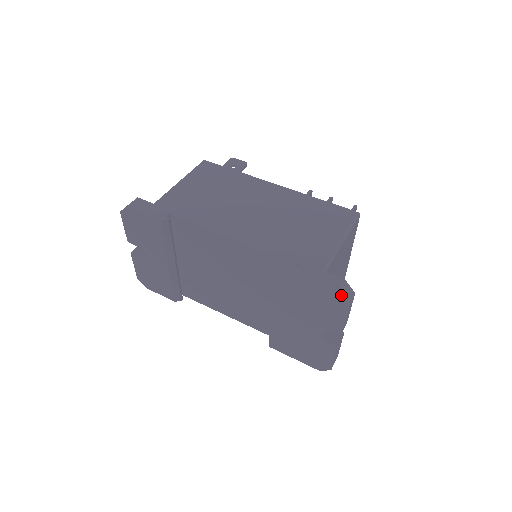
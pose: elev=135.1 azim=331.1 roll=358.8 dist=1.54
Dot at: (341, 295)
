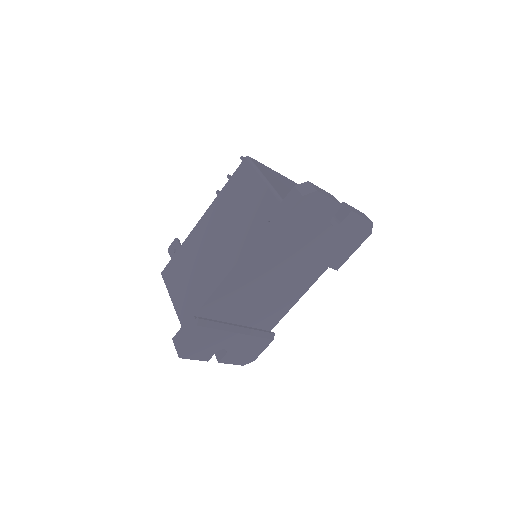
Dot at: (305, 194)
